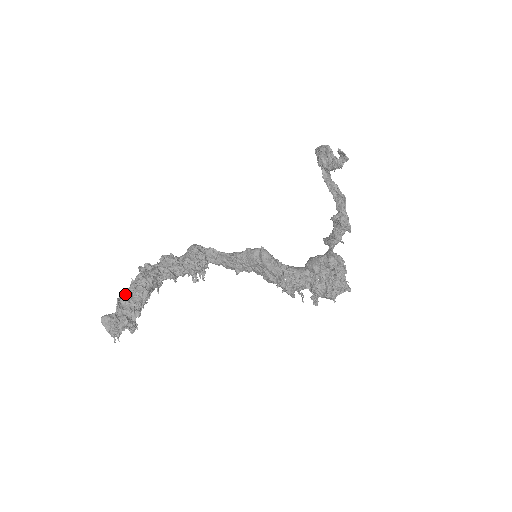
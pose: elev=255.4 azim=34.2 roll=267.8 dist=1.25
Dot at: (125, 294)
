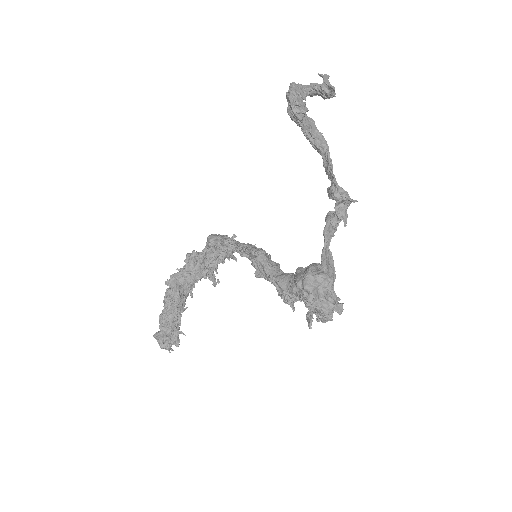
Dot at: (163, 311)
